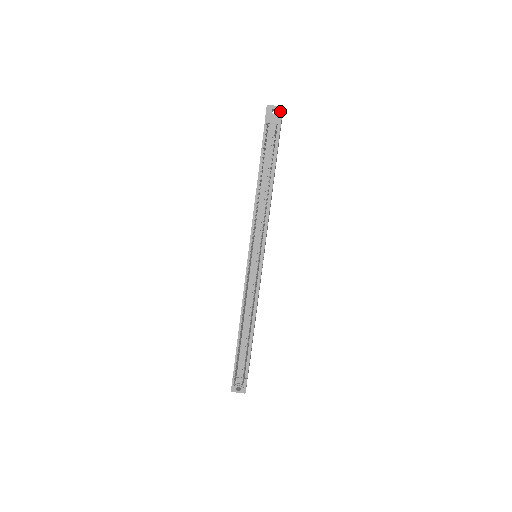
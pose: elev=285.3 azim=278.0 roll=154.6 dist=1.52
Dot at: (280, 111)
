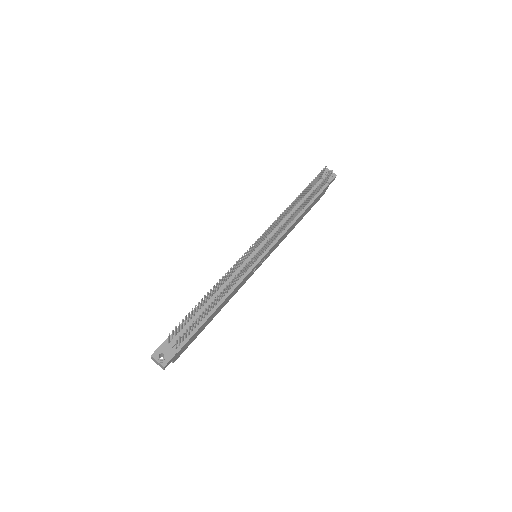
Dot at: (333, 176)
